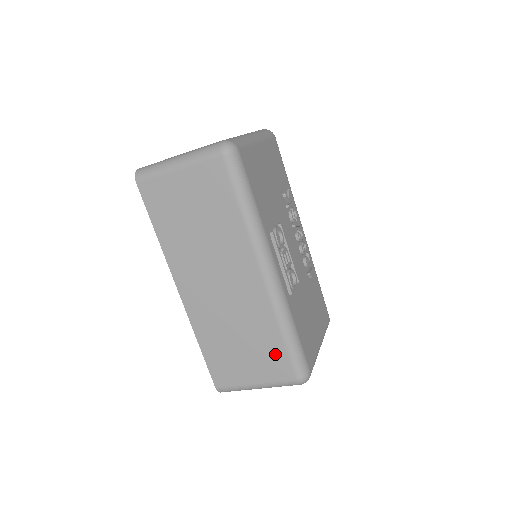
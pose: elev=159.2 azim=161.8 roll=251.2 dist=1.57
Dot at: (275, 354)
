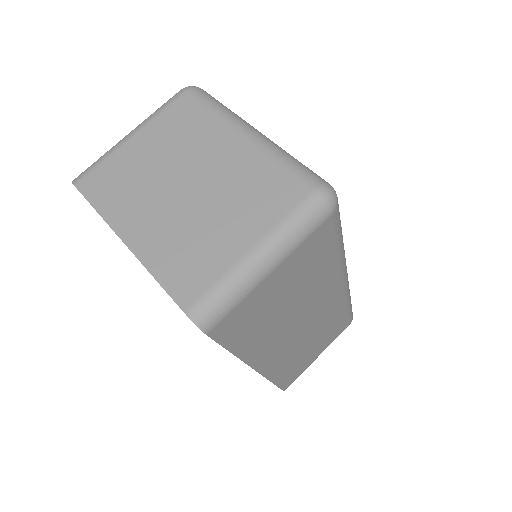
Dot at: (339, 325)
